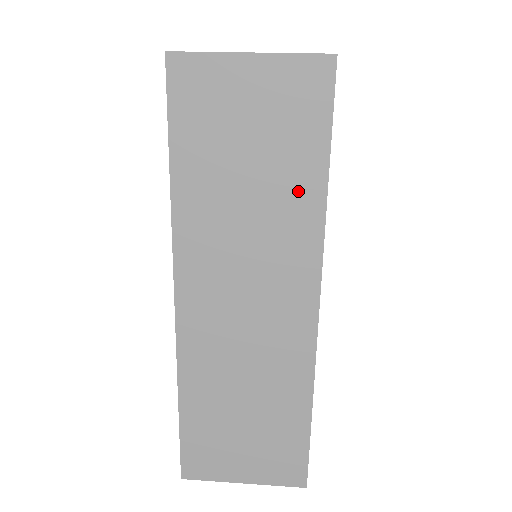
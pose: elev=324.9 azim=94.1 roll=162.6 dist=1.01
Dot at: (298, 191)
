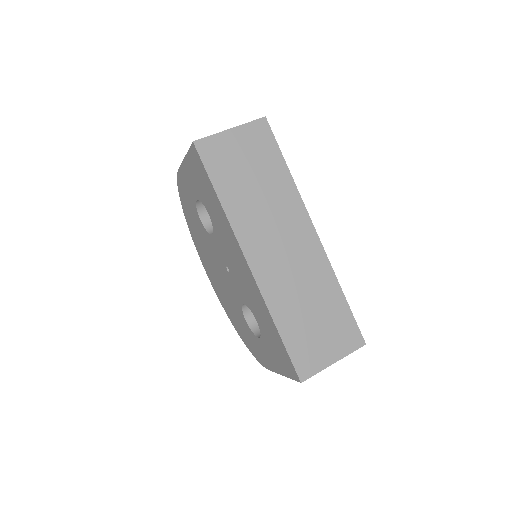
Dot at: (279, 180)
